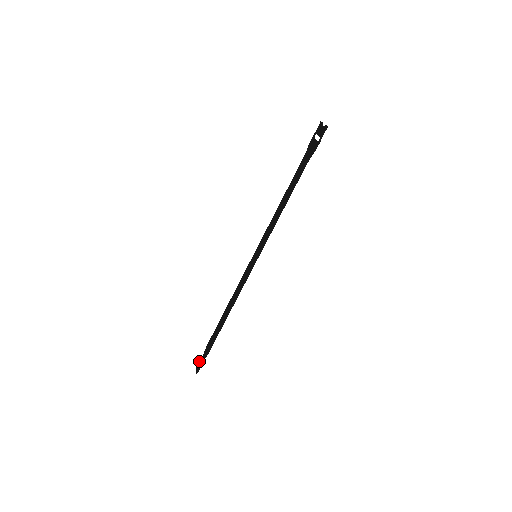
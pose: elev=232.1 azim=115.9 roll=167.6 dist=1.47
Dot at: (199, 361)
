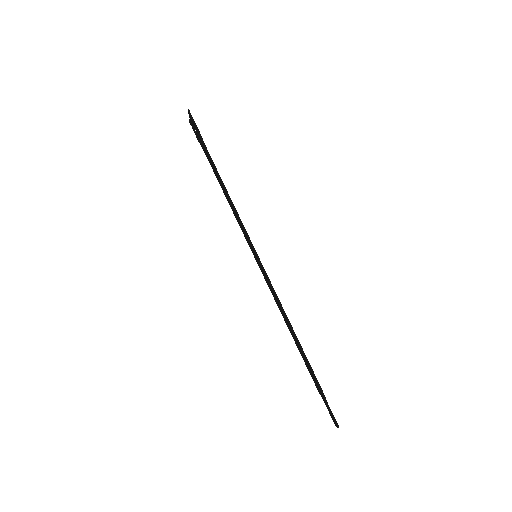
Dot at: occluded
